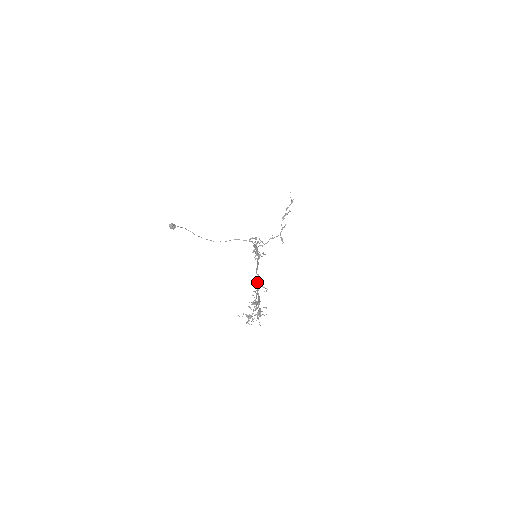
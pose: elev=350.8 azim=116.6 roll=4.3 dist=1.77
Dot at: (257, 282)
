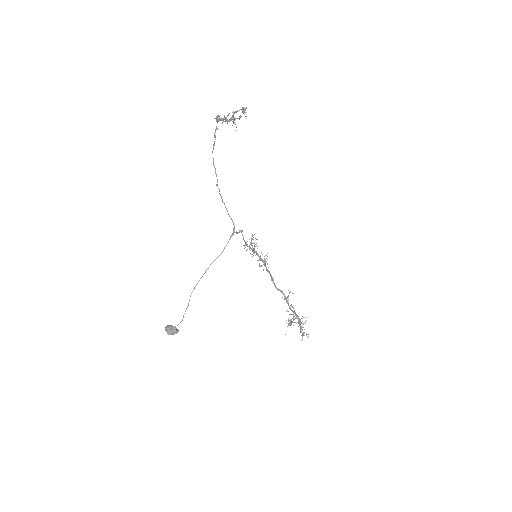
Dot at: occluded
